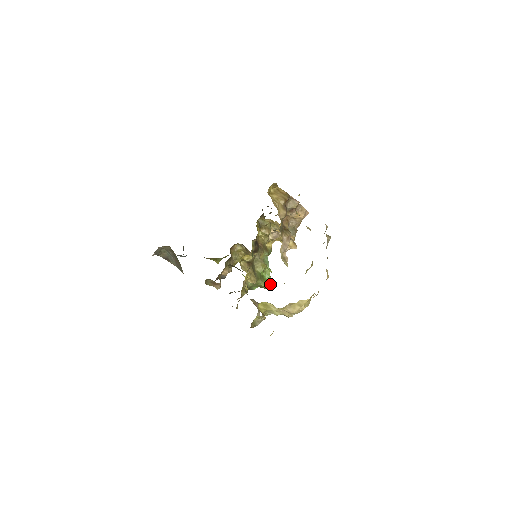
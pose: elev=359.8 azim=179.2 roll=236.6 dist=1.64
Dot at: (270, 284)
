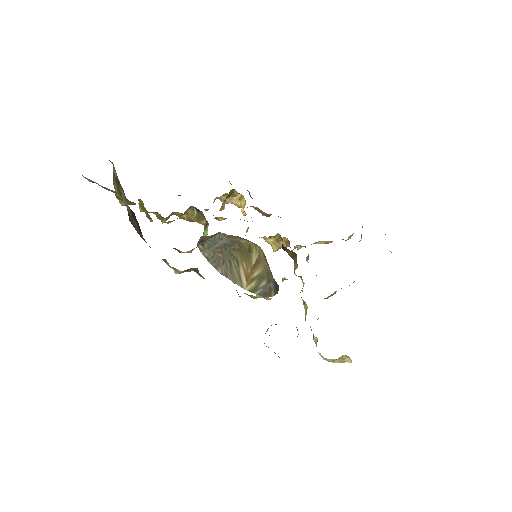
Dot at: occluded
